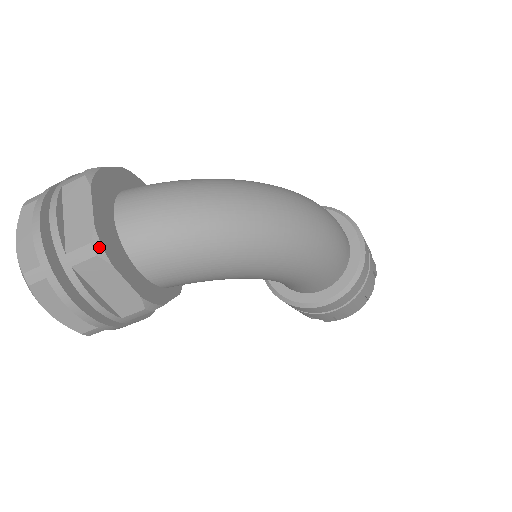
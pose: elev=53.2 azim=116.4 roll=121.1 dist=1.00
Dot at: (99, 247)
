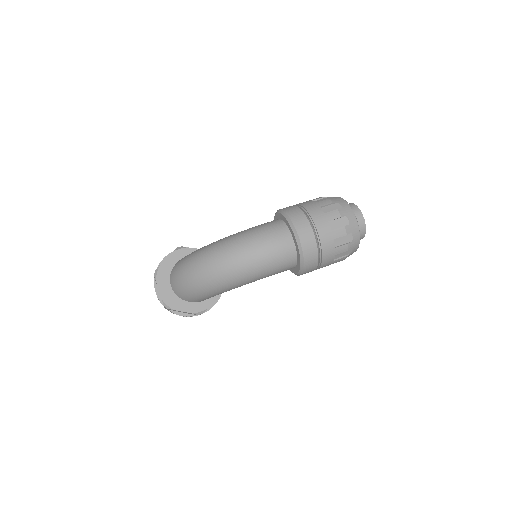
Dot at: (167, 306)
